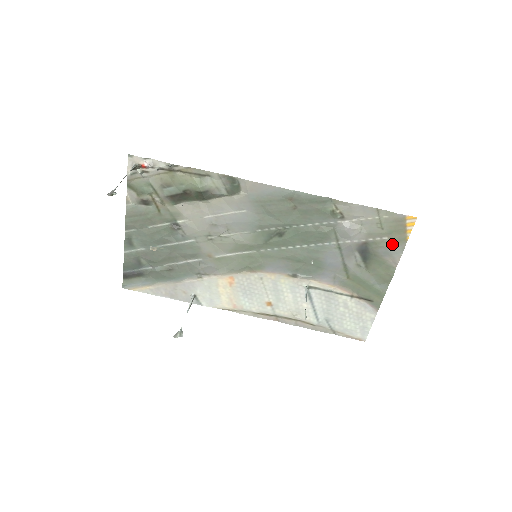
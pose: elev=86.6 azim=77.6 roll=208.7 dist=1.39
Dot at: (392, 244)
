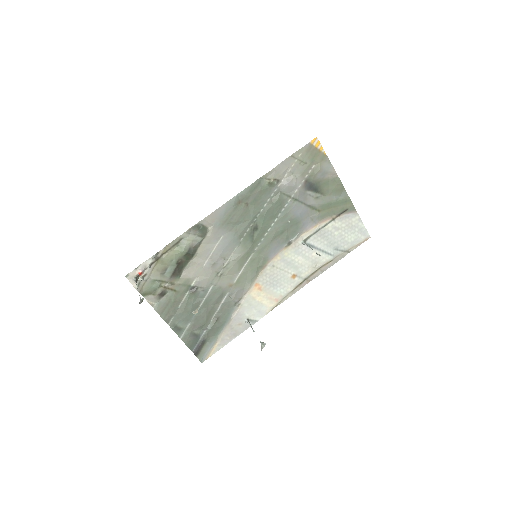
Dot at: (320, 166)
